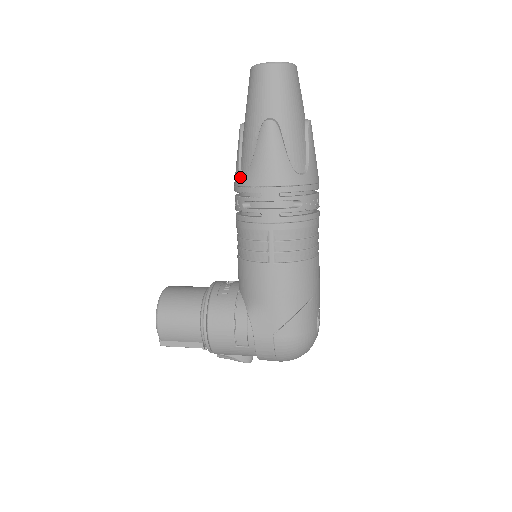
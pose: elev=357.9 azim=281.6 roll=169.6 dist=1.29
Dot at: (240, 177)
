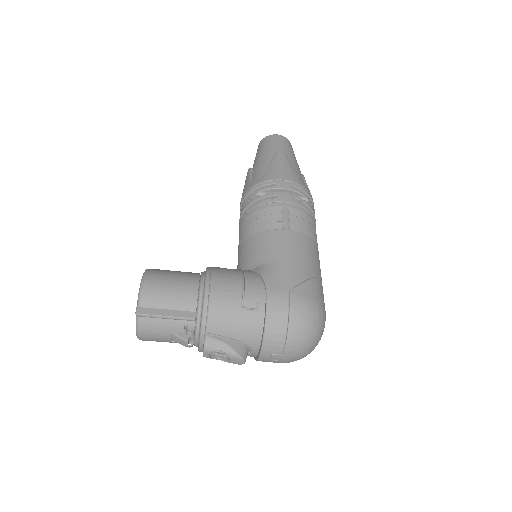
Dot at: (254, 182)
